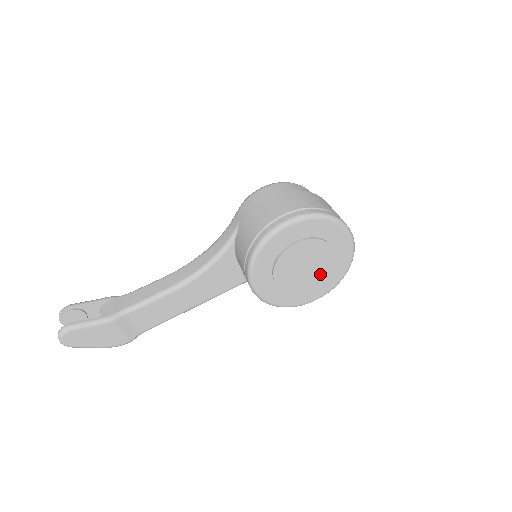
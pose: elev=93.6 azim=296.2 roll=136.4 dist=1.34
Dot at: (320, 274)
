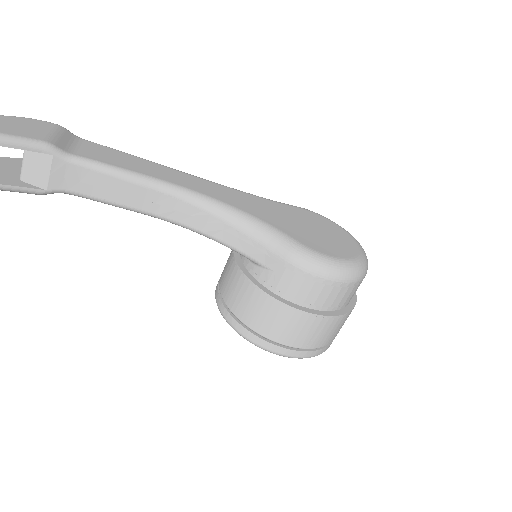
Dot at: occluded
